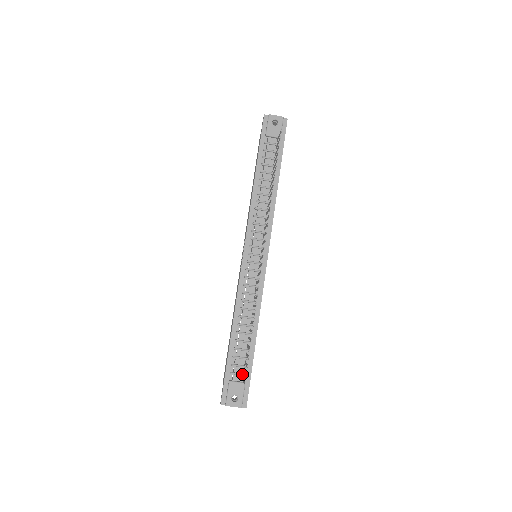
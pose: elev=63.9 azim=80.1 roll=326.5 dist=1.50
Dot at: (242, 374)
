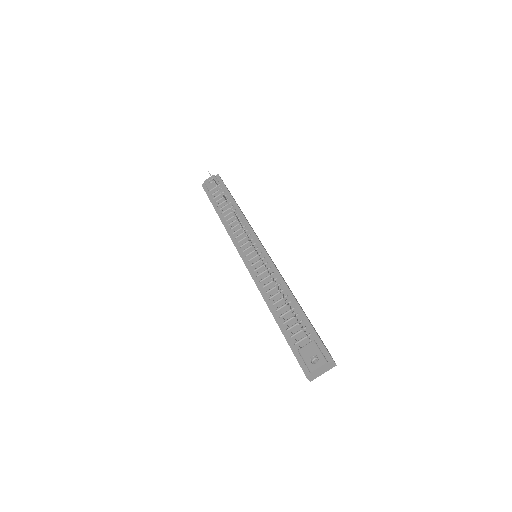
Dot at: (305, 336)
